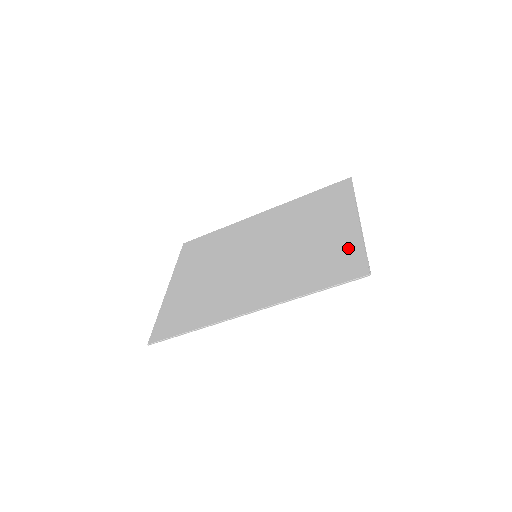
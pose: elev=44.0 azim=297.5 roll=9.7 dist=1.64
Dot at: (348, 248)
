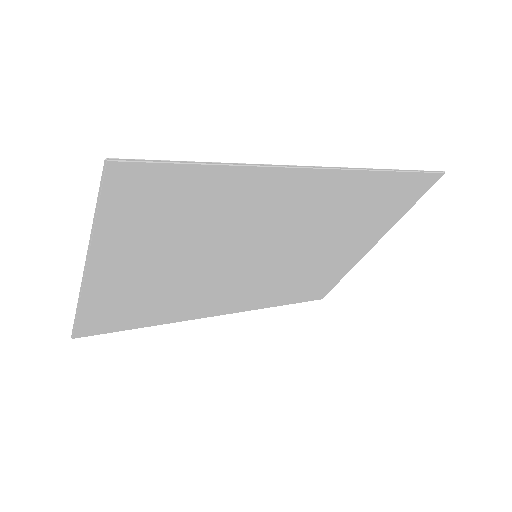
Dot at: (334, 277)
